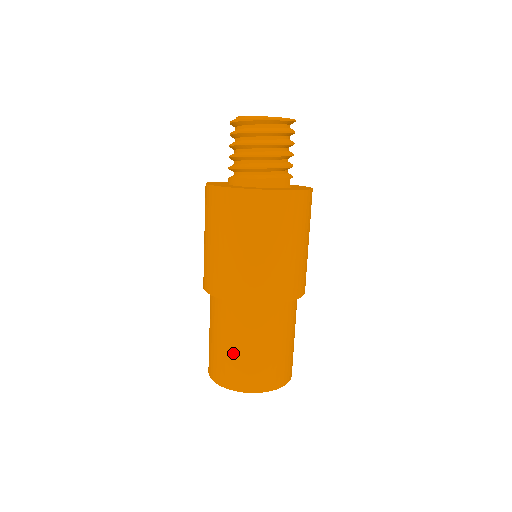
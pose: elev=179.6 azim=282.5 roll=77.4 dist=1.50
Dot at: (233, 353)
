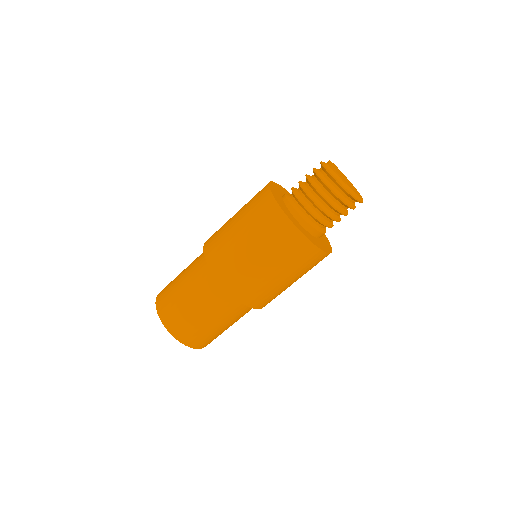
Dot at: (211, 328)
